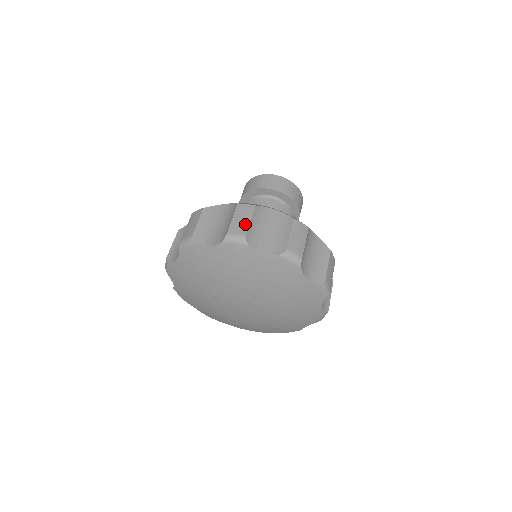
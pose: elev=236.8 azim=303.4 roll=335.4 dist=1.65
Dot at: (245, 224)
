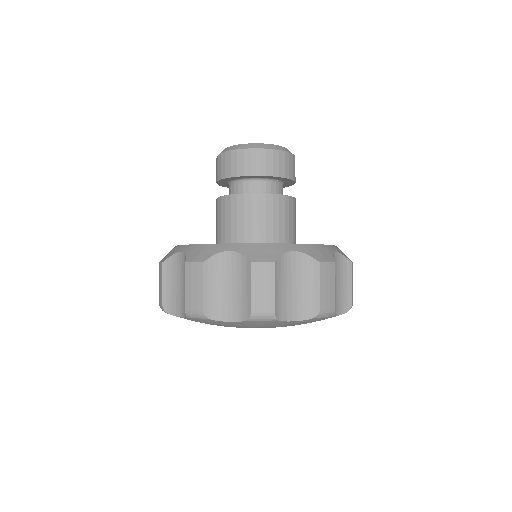
Dot at: (198, 294)
